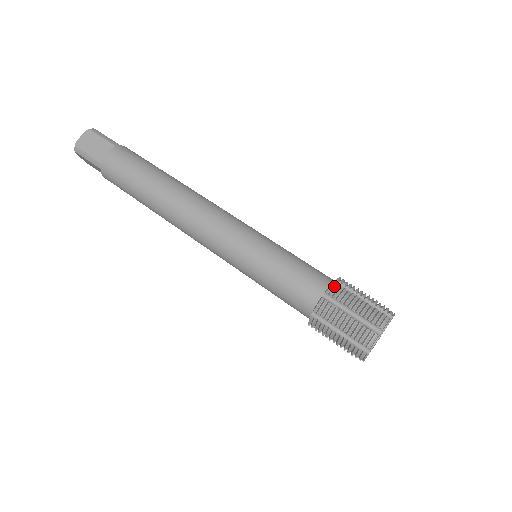
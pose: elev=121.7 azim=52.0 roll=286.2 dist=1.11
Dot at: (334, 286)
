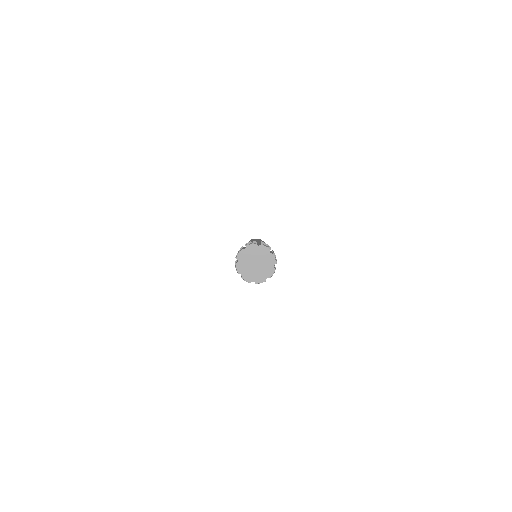
Dot at: occluded
